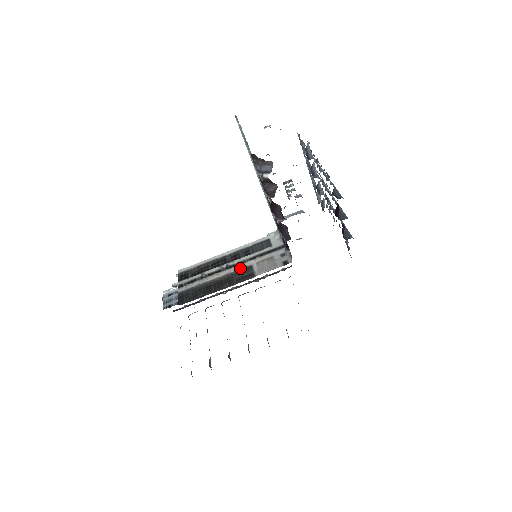
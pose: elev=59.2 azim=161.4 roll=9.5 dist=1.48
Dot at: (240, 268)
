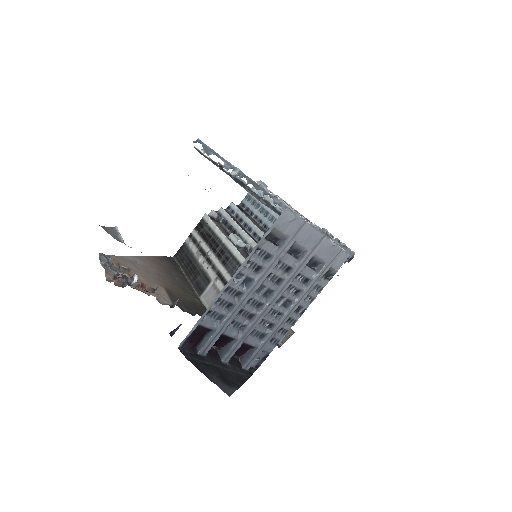
Dot at: (207, 272)
